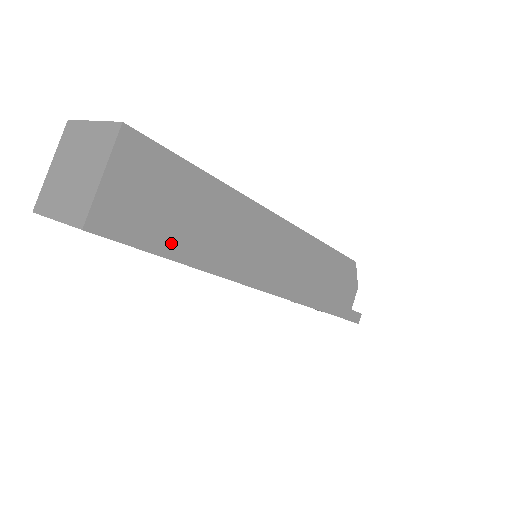
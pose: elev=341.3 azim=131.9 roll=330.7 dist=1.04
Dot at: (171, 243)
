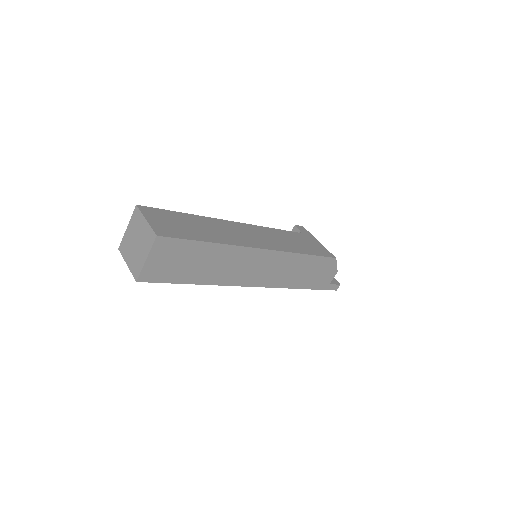
Dot at: (186, 277)
